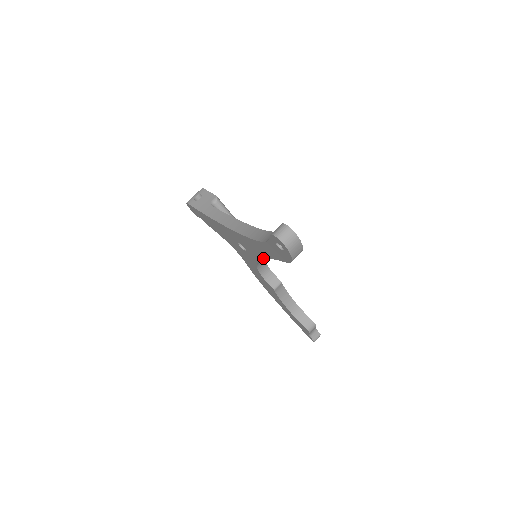
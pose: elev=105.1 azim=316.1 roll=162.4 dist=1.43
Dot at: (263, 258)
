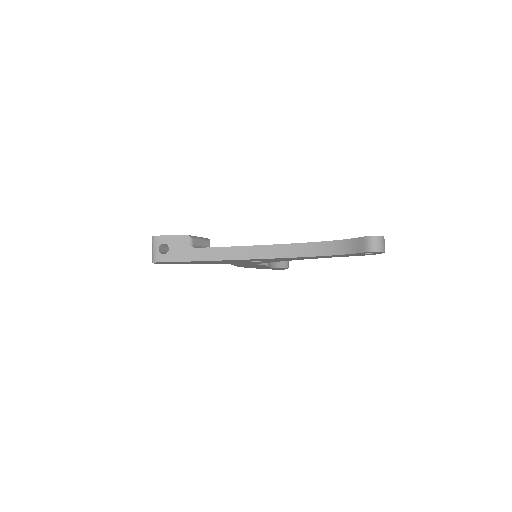
Dot at: occluded
